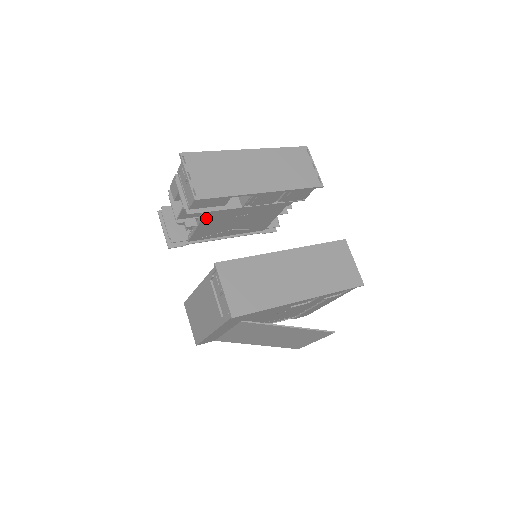
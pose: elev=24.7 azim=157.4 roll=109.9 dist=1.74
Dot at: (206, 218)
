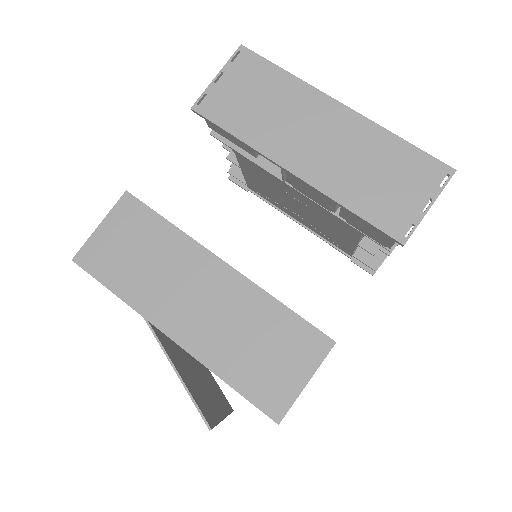
Dot at: (243, 162)
